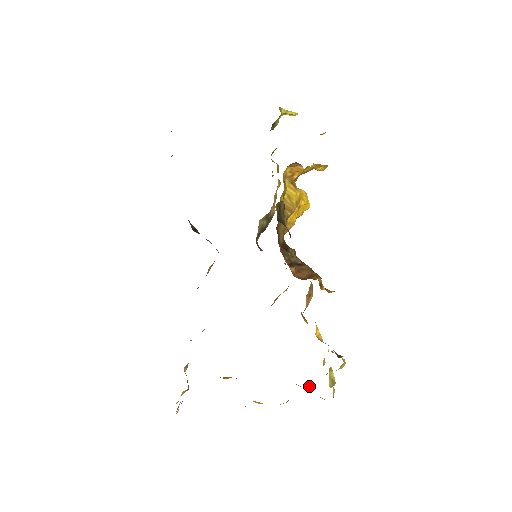
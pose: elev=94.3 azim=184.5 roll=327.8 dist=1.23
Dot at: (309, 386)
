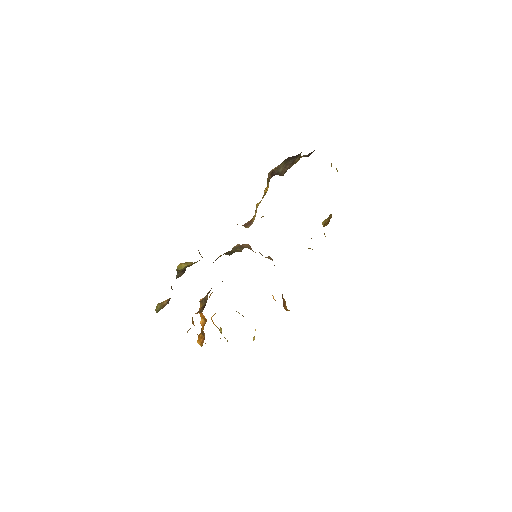
Dot at: occluded
